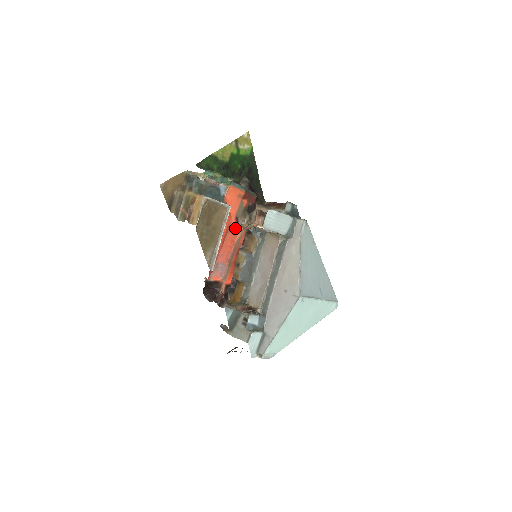
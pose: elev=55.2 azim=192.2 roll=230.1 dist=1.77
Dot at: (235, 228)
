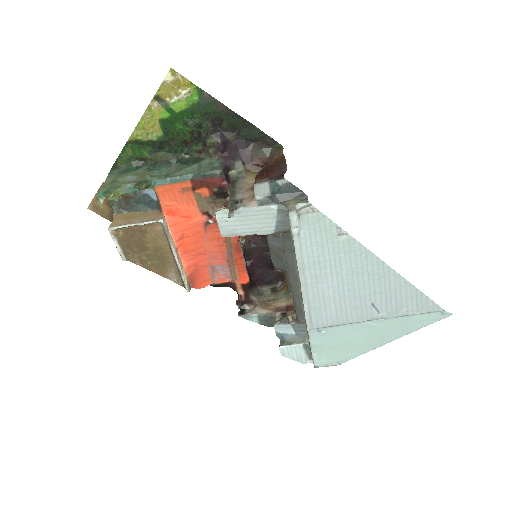
Dot at: (213, 223)
